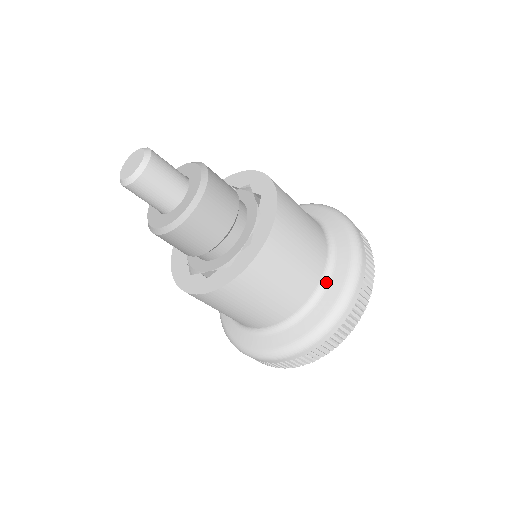
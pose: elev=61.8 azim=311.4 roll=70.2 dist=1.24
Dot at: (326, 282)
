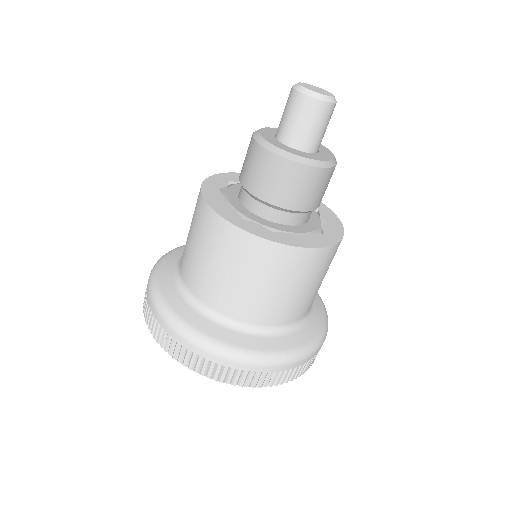
Dot at: (290, 330)
